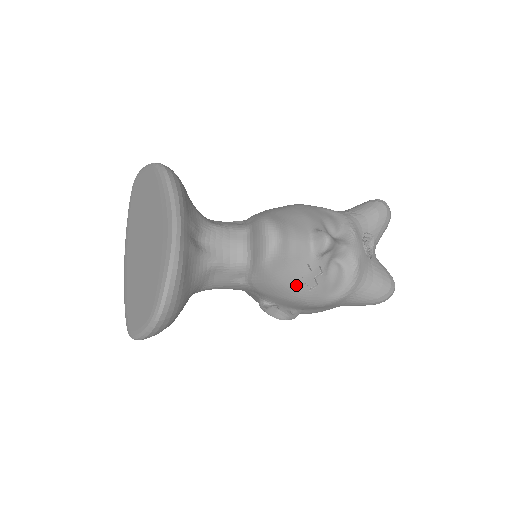
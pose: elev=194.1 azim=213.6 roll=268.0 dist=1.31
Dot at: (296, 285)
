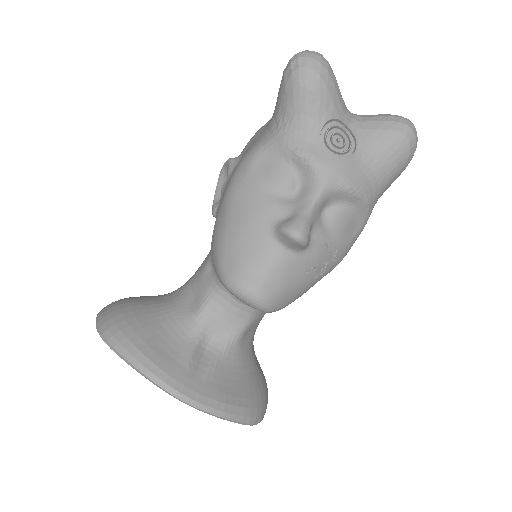
Dot at: (318, 274)
